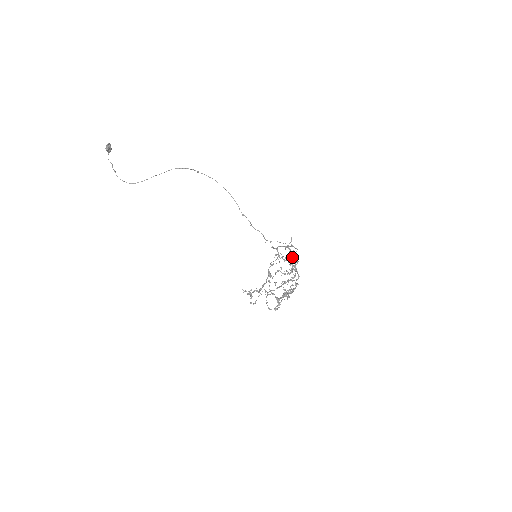
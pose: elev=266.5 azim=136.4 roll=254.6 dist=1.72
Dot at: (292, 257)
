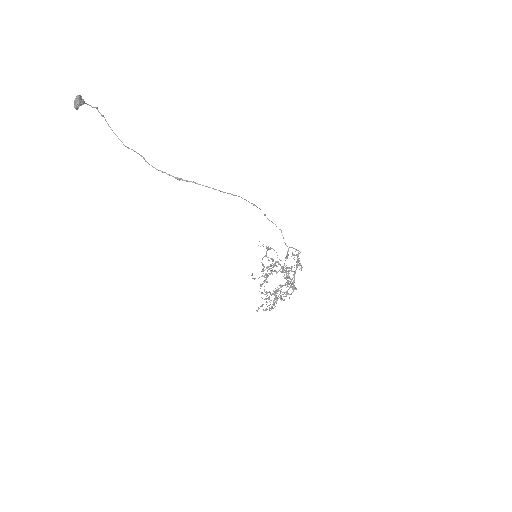
Dot at: (295, 272)
